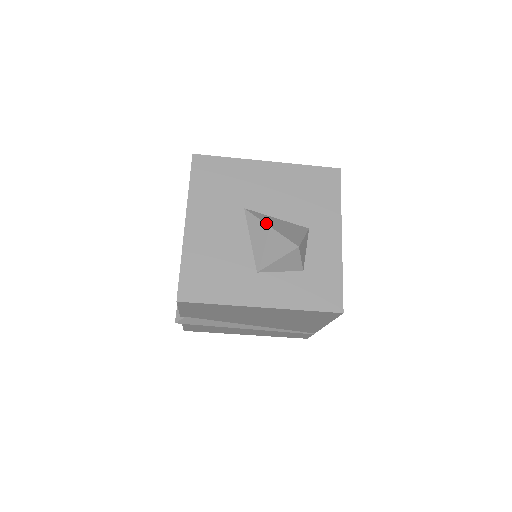
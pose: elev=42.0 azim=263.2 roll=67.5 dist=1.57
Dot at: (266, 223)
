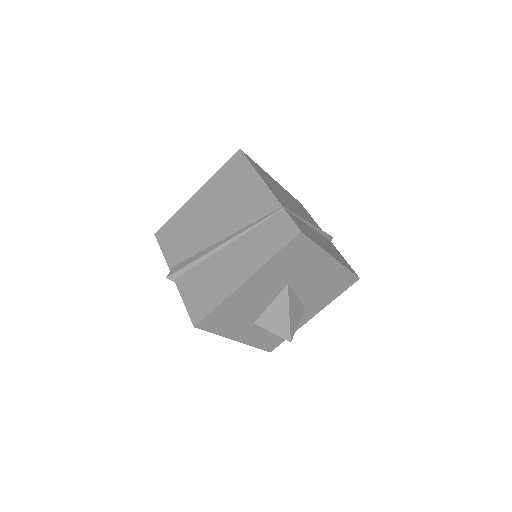
Dot at: (290, 309)
